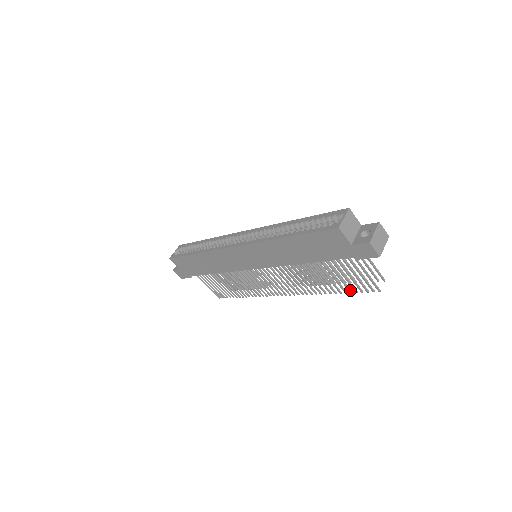
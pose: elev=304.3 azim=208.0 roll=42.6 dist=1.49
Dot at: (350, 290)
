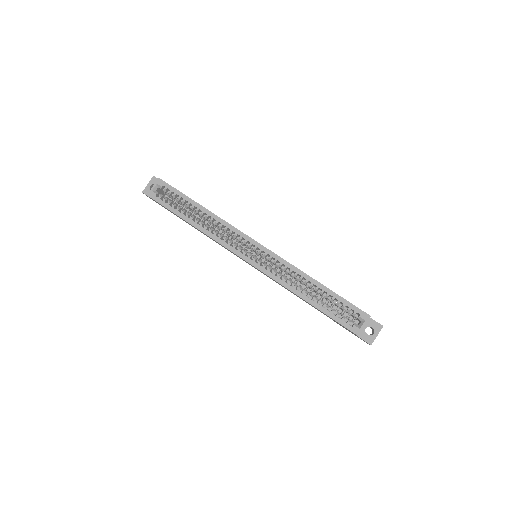
Dot at: occluded
